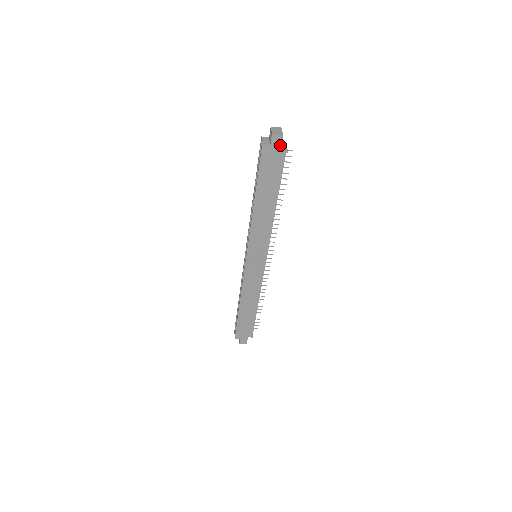
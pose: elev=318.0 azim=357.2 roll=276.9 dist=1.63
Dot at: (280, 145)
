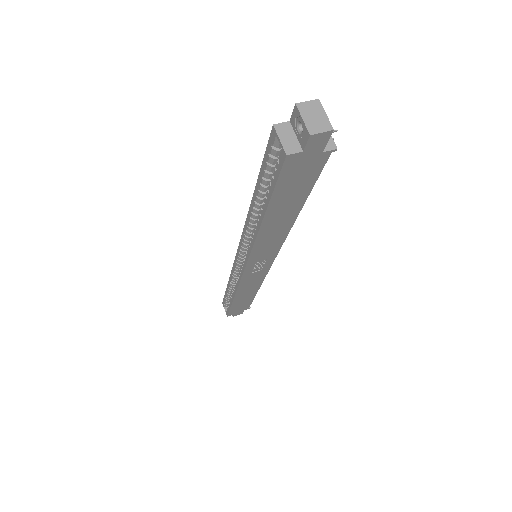
Dot at: (323, 145)
